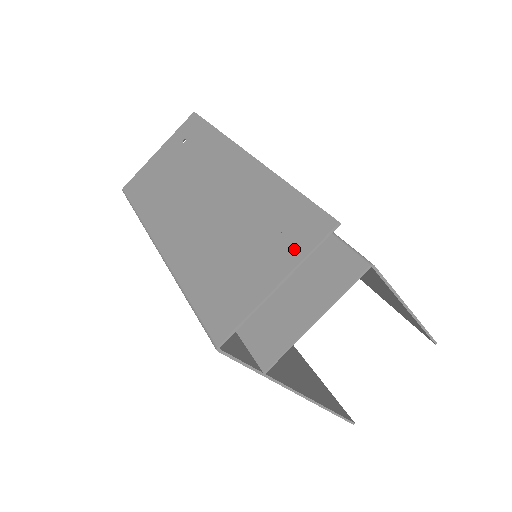
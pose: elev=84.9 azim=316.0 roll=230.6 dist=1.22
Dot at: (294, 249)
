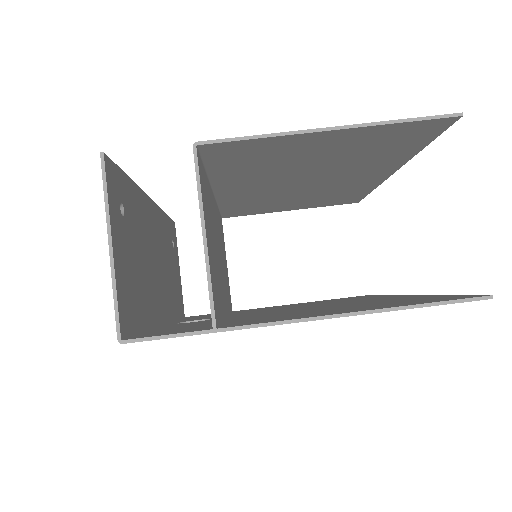
Dot at: occluded
